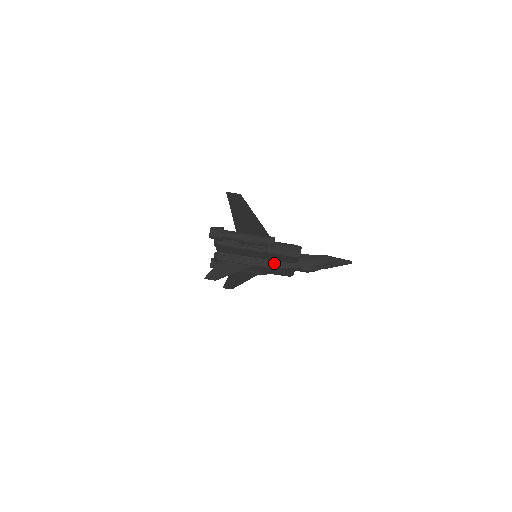
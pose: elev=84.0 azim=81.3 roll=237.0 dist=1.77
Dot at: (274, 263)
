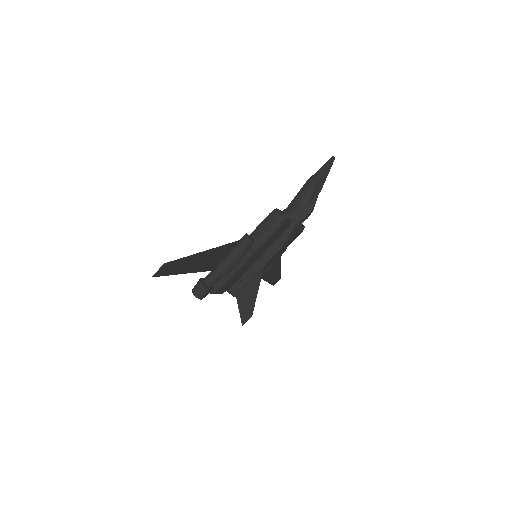
Dot at: (275, 245)
